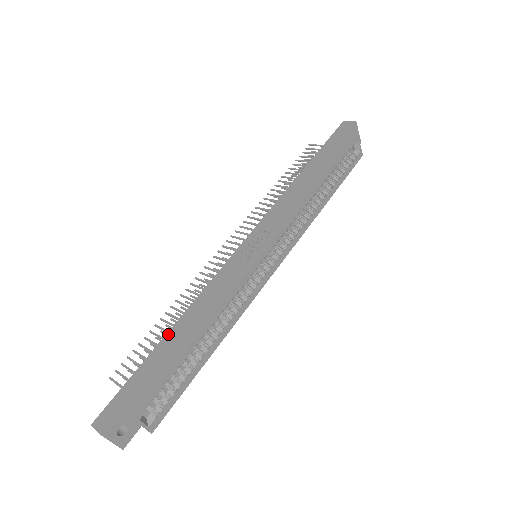
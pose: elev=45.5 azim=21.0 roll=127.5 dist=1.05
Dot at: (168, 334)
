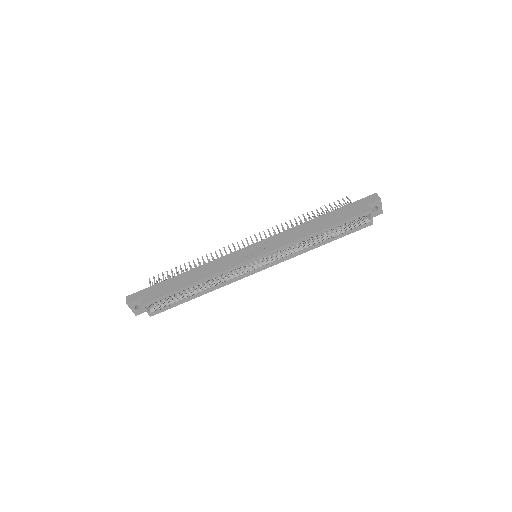
Dot at: (183, 274)
